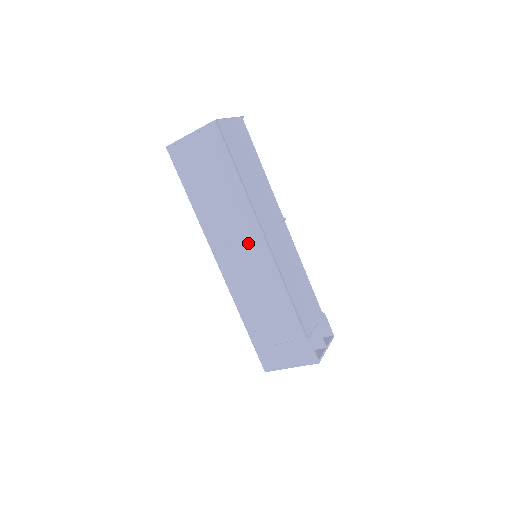
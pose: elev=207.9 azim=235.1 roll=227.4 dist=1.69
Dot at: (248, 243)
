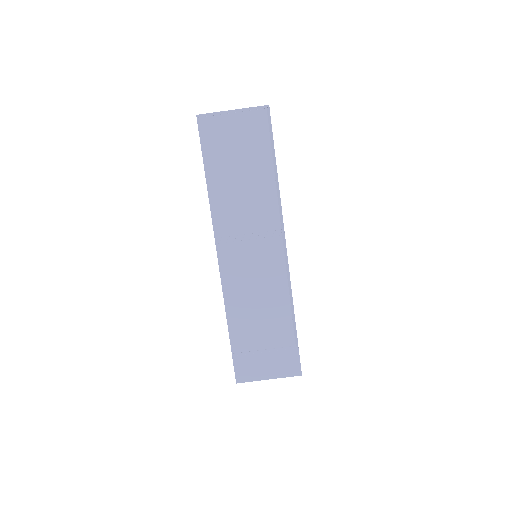
Dot at: (263, 239)
